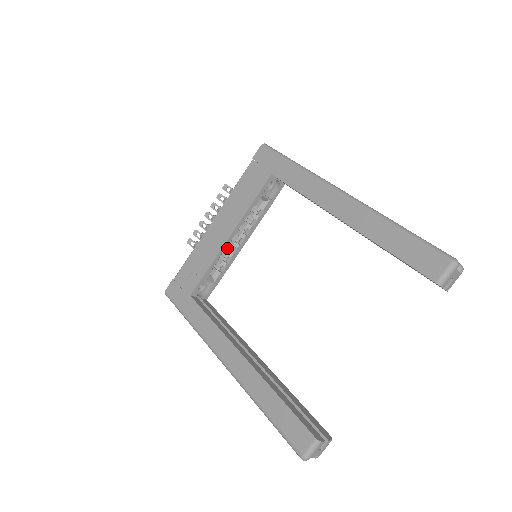
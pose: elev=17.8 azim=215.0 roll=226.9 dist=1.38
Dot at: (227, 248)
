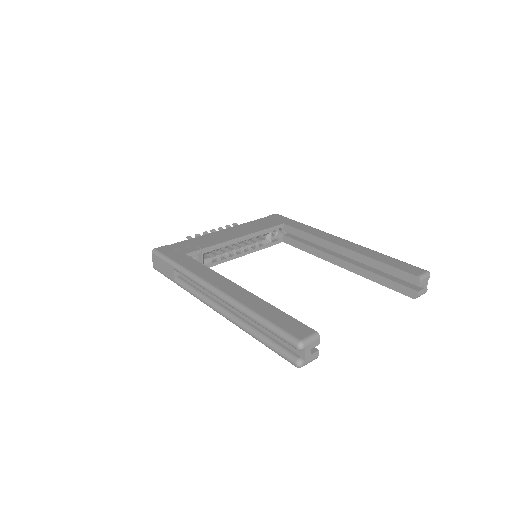
Dot at: (225, 250)
